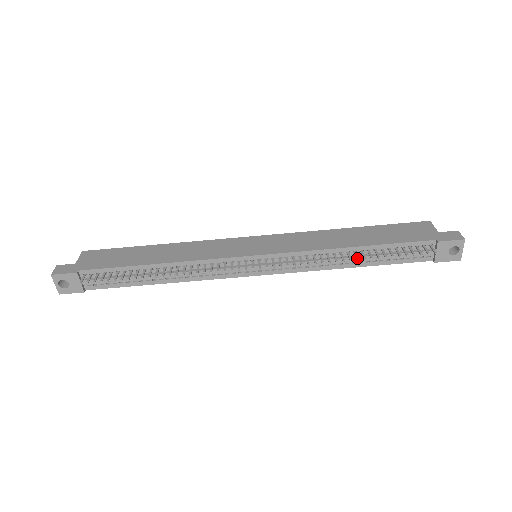
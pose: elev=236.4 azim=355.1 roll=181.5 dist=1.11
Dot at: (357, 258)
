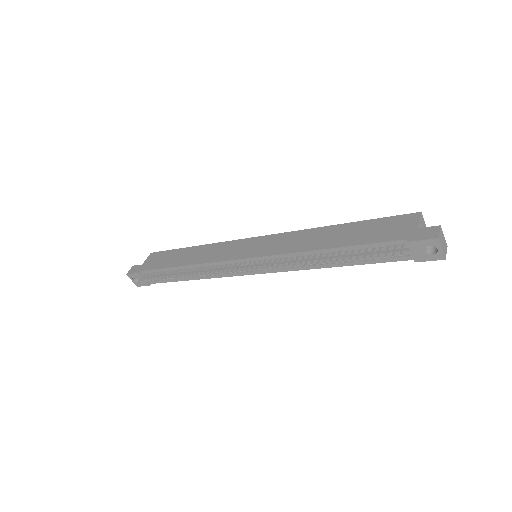
Dot at: (323, 261)
